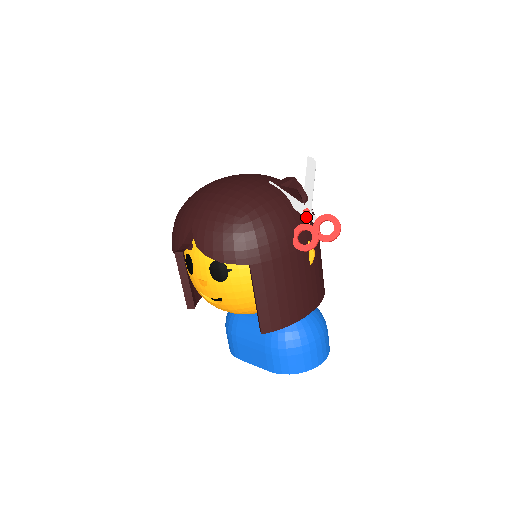
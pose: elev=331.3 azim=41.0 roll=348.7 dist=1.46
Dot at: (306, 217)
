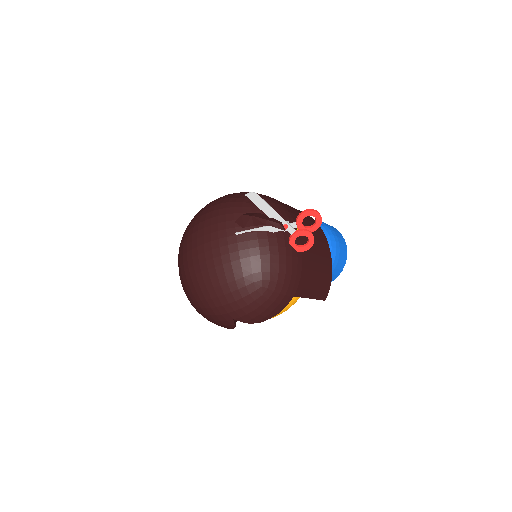
Dot at: (288, 230)
